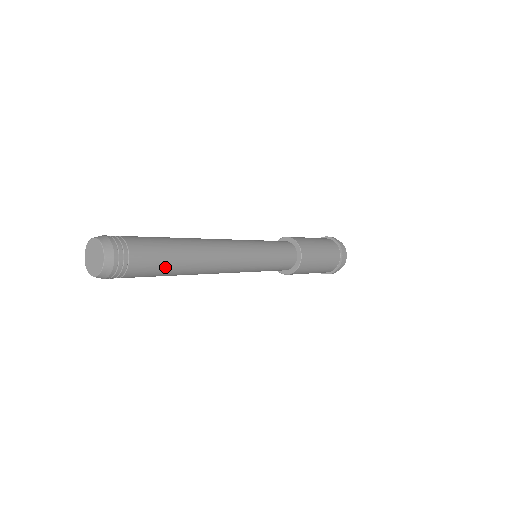
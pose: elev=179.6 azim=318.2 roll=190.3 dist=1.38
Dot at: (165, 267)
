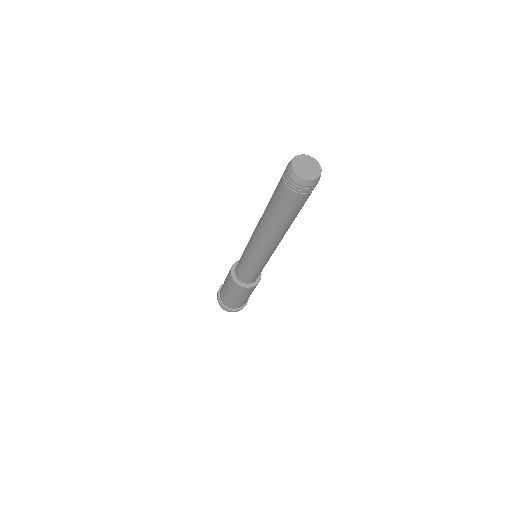
Dot at: occluded
